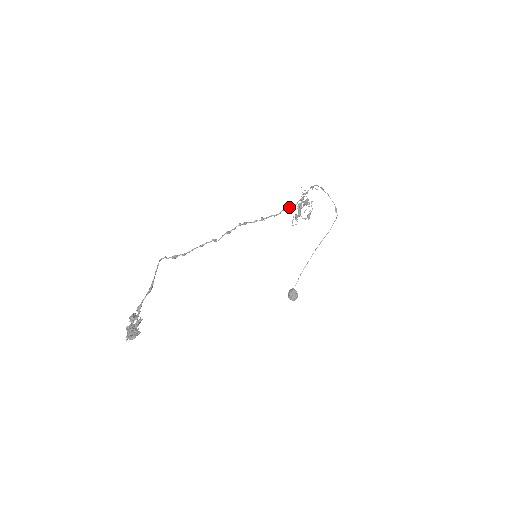
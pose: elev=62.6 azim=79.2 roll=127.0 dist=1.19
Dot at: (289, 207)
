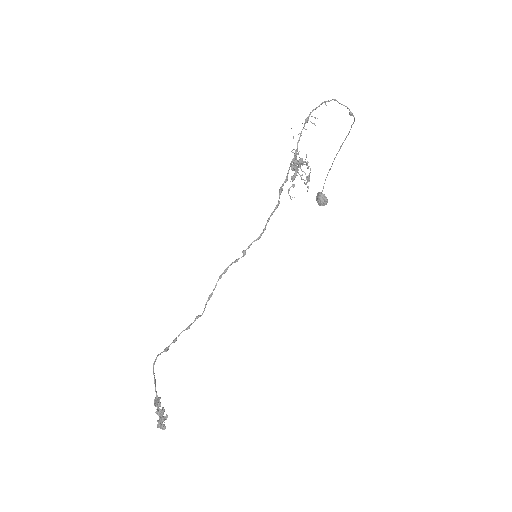
Dot at: occluded
